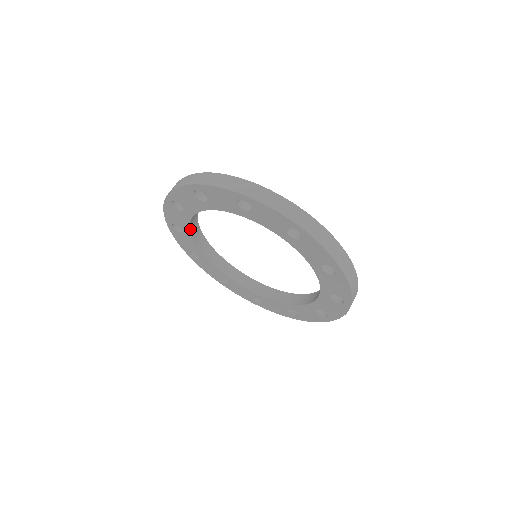
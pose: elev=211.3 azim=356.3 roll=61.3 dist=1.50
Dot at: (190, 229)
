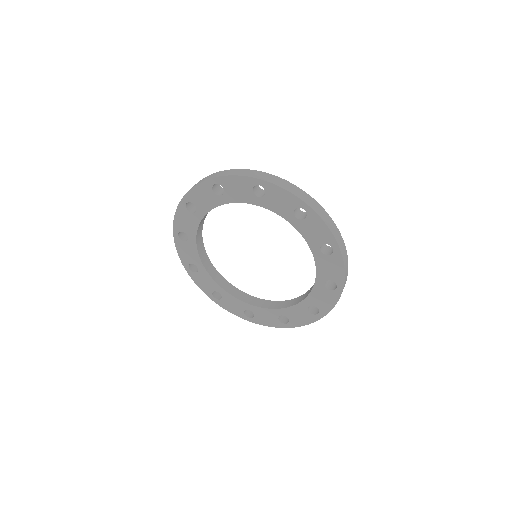
Dot at: (233, 202)
